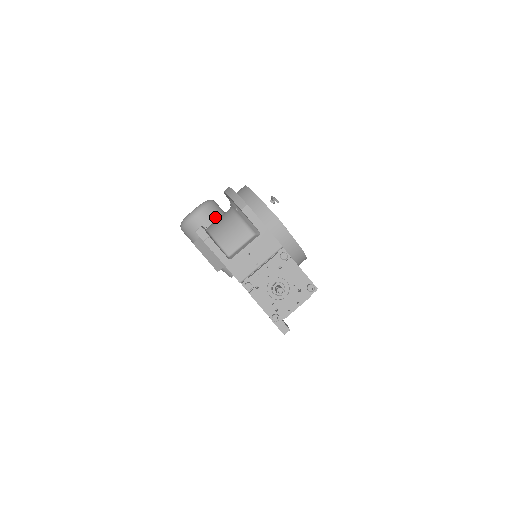
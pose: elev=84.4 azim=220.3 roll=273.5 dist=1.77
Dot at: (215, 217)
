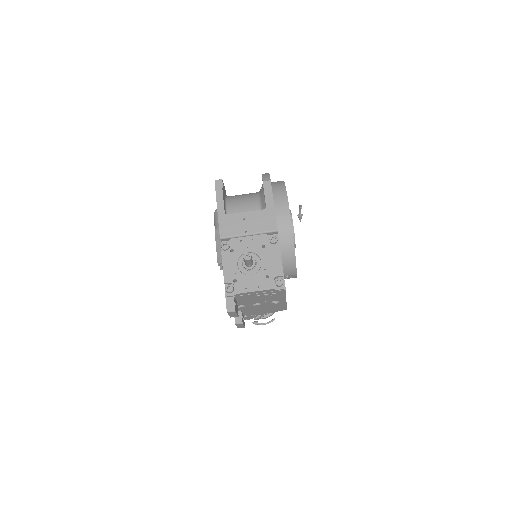
Dot at: occluded
